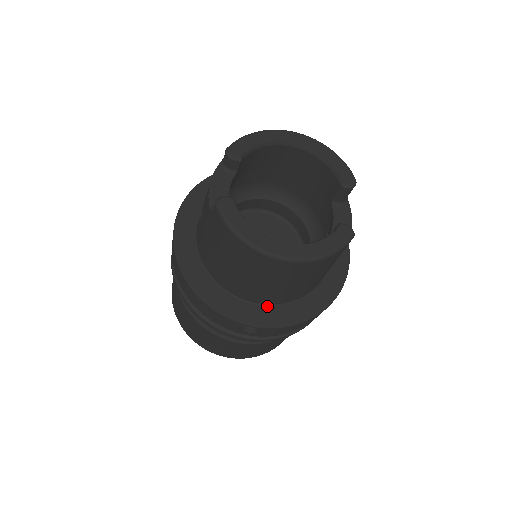
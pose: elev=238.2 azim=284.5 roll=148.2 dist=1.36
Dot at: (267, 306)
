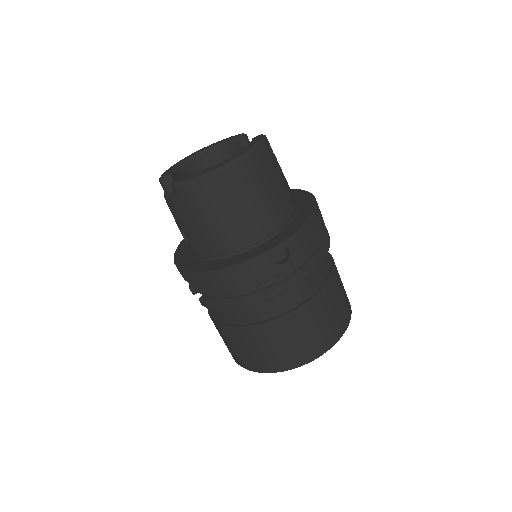
Dot at: (277, 235)
